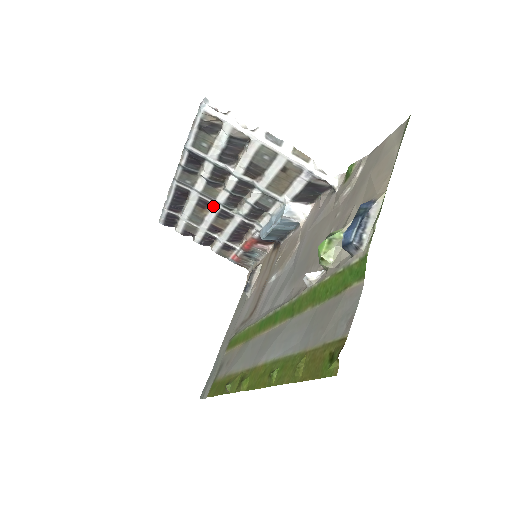
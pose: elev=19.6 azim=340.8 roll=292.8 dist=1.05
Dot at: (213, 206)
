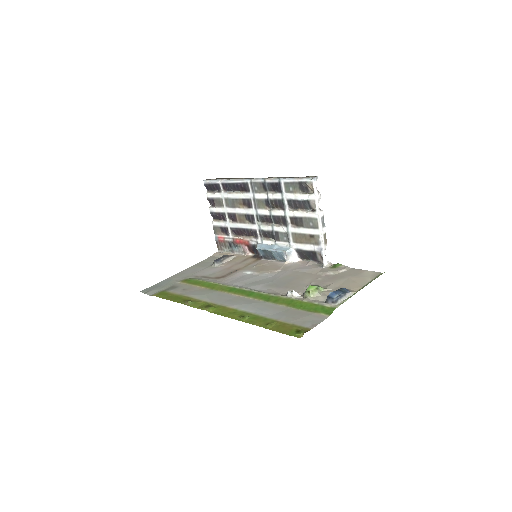
Dot at: (251, 209)
